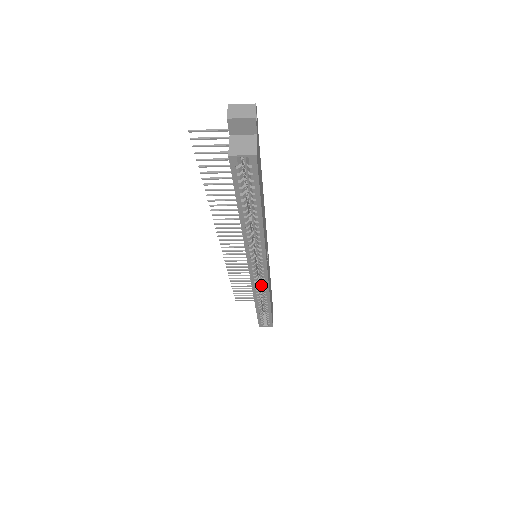
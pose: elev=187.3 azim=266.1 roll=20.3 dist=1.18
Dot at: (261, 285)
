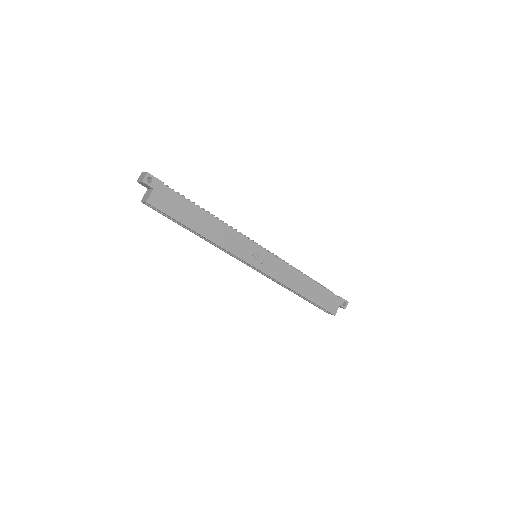
Dot at: occluded
